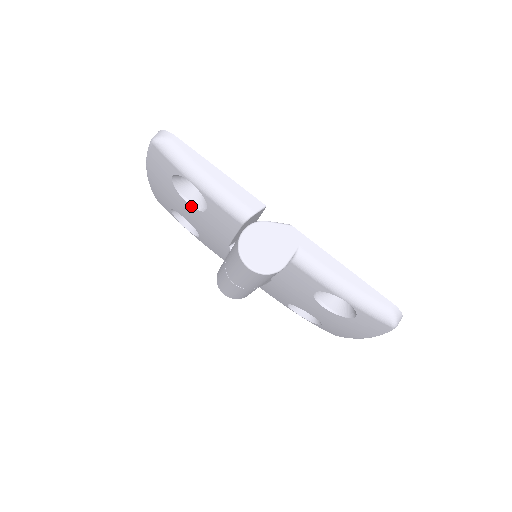
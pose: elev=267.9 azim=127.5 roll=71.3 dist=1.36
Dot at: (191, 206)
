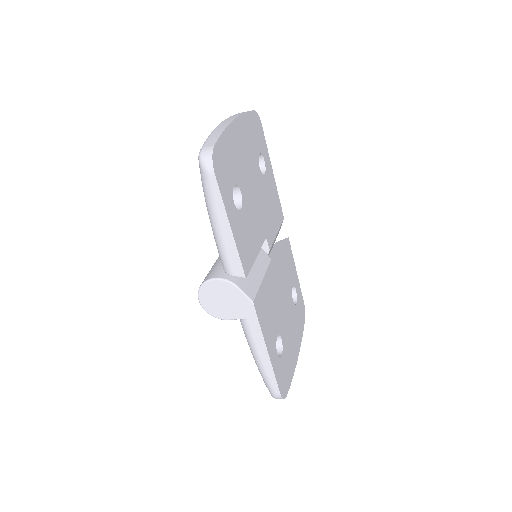
Dot at: occluded
